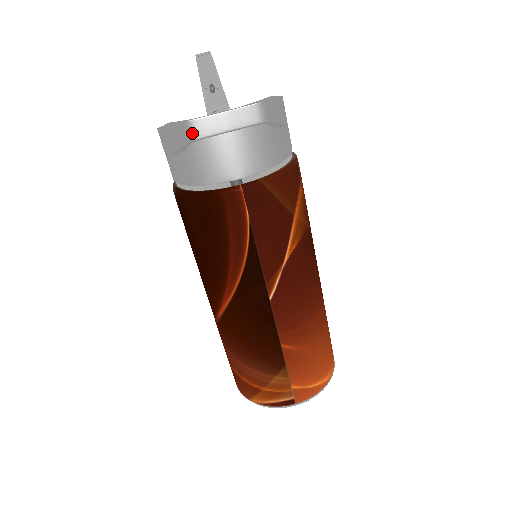
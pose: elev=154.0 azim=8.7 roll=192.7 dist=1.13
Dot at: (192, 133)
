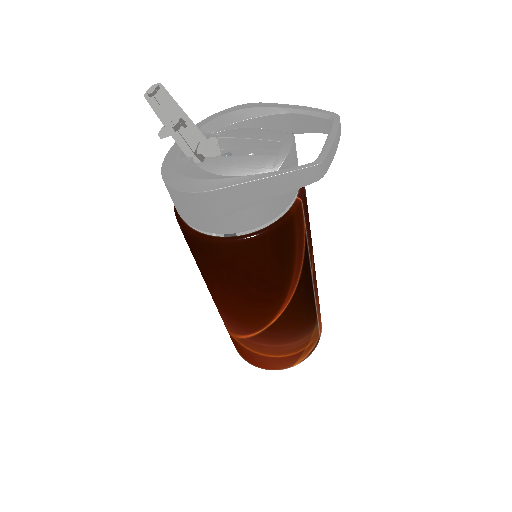
Dot at: (322, 172)
